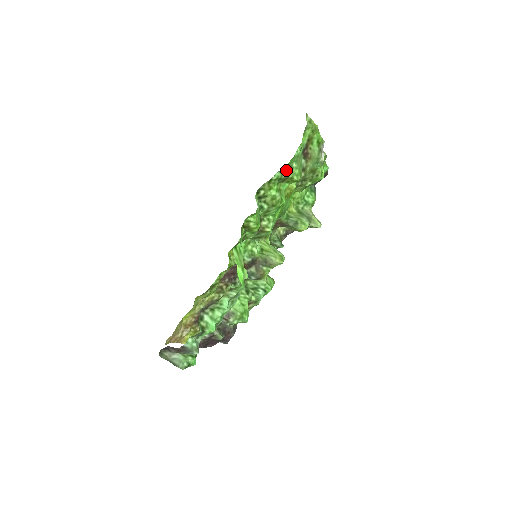
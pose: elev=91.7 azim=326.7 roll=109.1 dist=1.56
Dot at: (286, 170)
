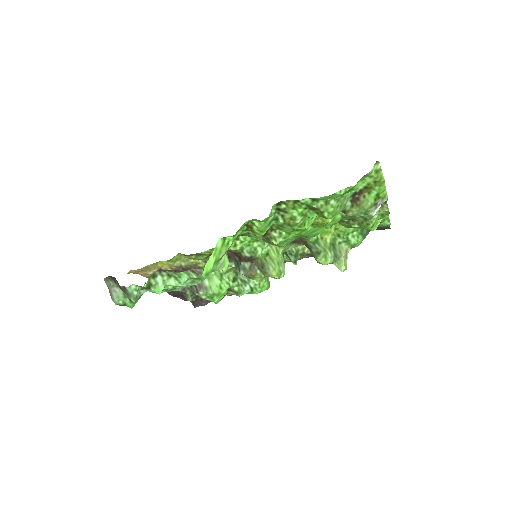
Dot at: (320, 201)
